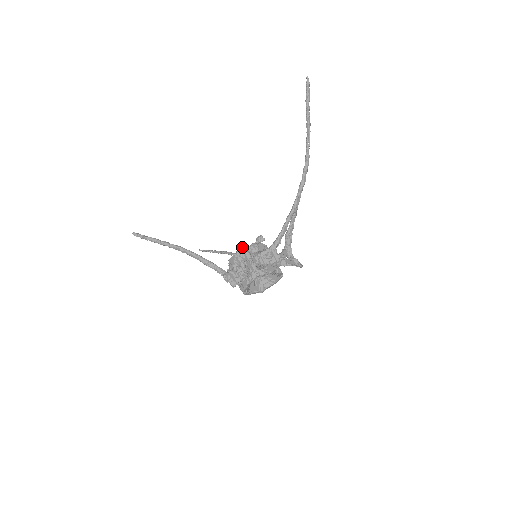
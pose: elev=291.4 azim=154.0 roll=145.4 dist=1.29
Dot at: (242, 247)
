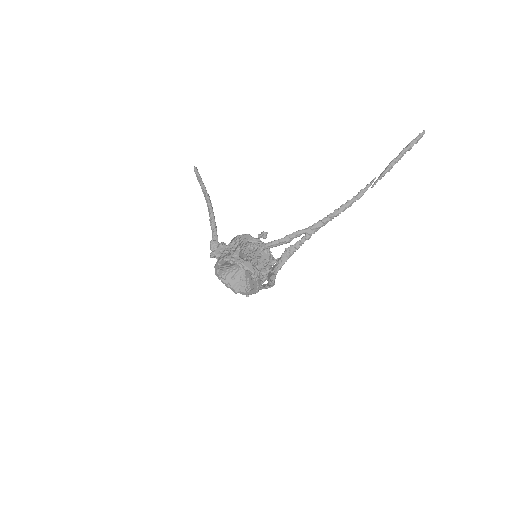
Dot at: (248, 234)
